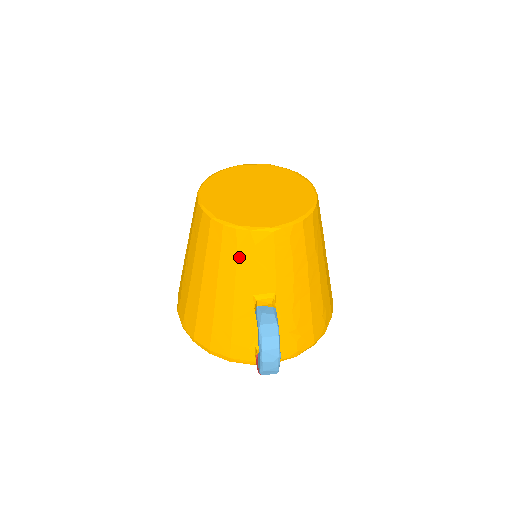
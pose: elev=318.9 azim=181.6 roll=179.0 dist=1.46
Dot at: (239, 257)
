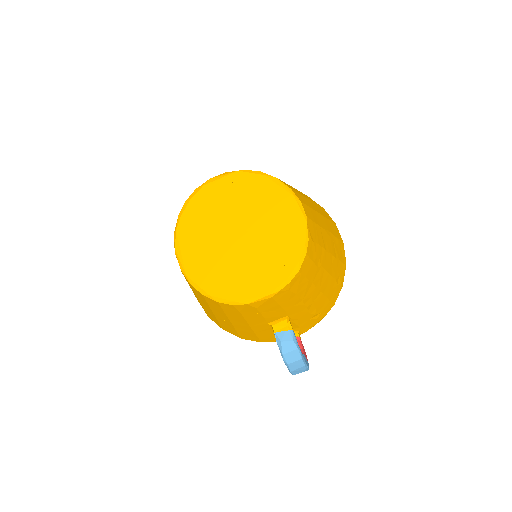
Dot at: (244, 314)
